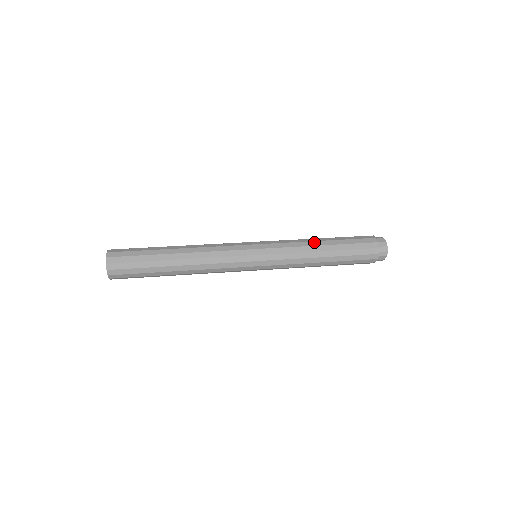
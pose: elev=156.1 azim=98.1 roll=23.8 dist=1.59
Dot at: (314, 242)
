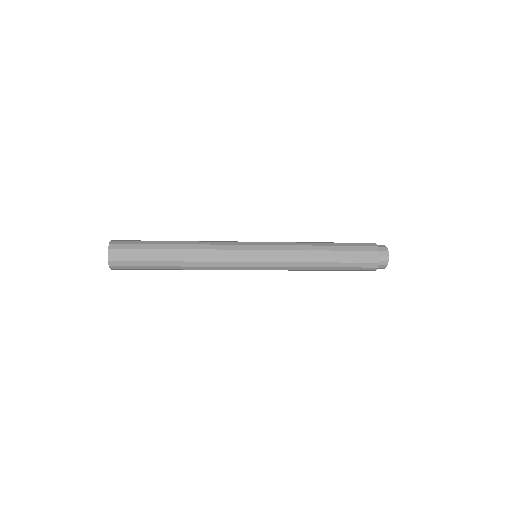
Dot at: (314, 243)
